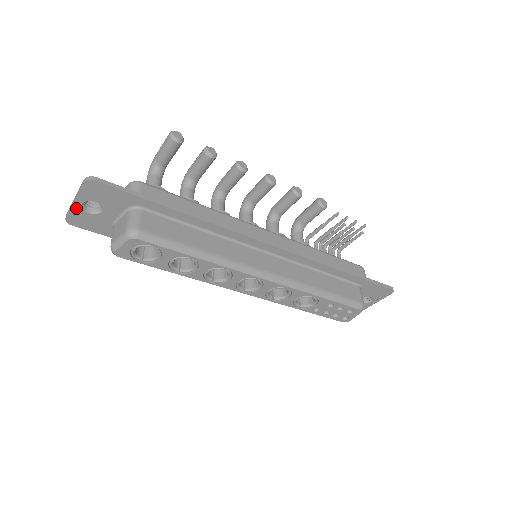
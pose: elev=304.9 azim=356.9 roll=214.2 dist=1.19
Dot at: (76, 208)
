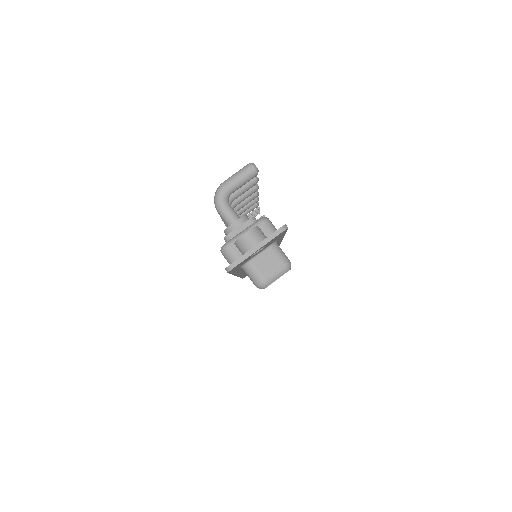
Dot at: (251, 255)
